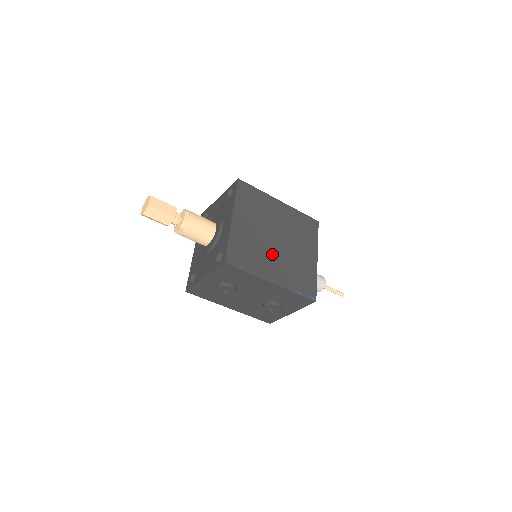
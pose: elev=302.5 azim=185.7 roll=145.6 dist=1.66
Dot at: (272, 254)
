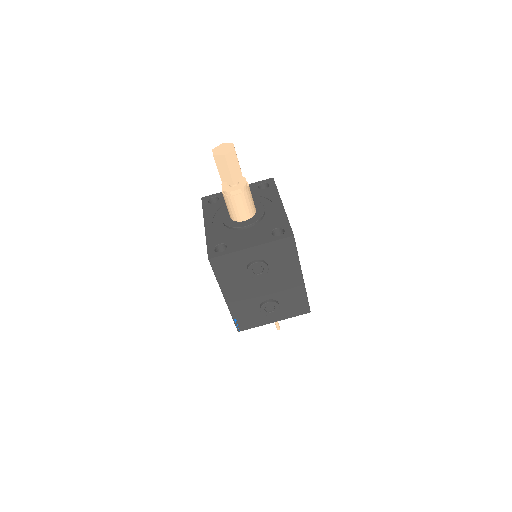
Dot at: occluded
